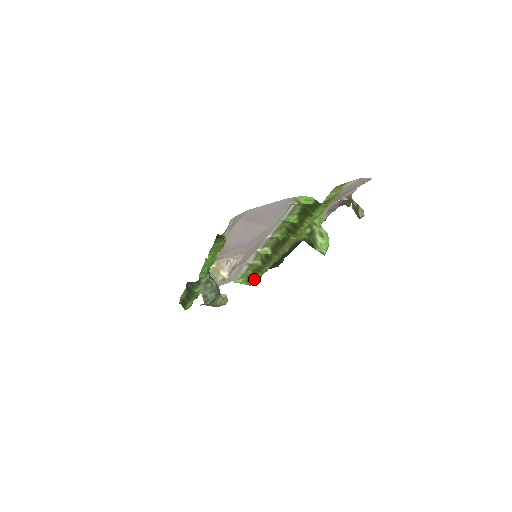
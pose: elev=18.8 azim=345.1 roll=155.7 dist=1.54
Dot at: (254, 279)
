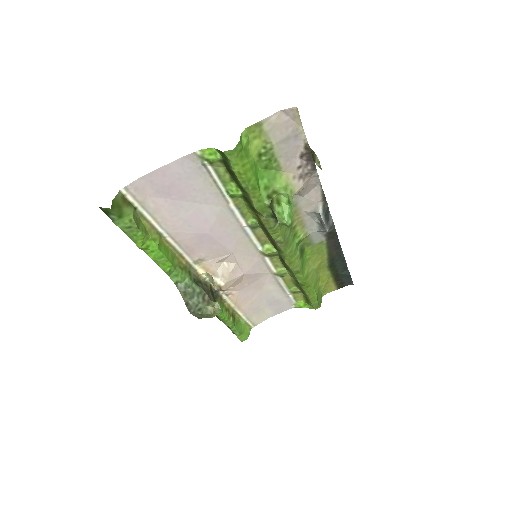
Dot at: (307, 297)
